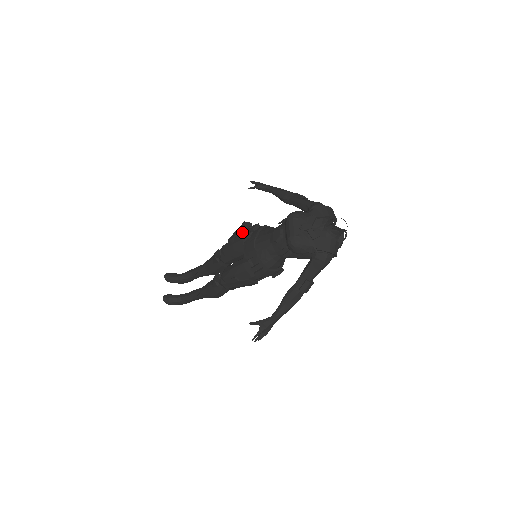
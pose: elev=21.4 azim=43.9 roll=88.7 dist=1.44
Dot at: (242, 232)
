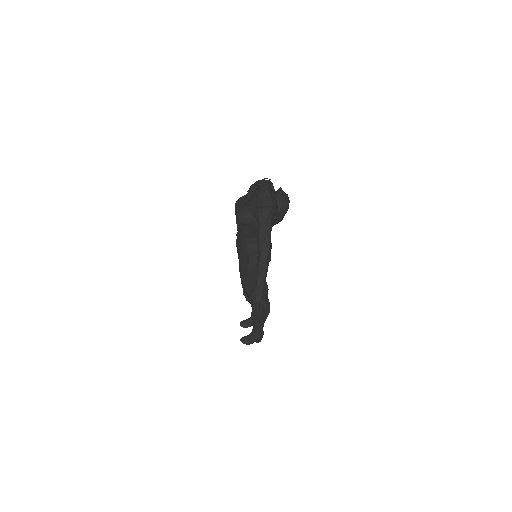
Dot at: occluded
